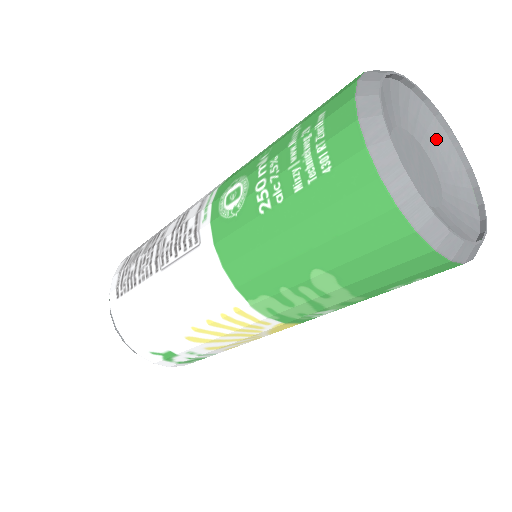
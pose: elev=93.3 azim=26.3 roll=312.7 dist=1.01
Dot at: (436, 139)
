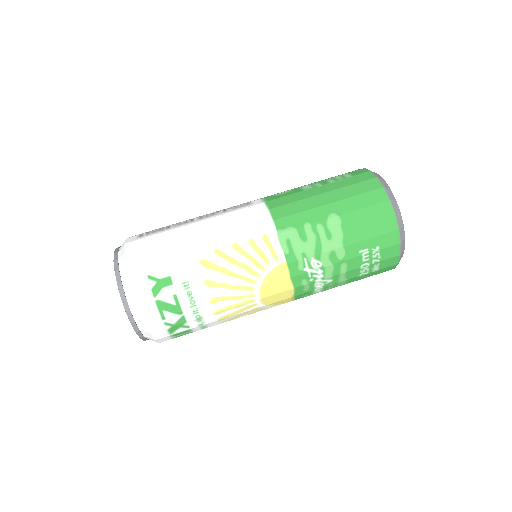
Dot at: occluded
